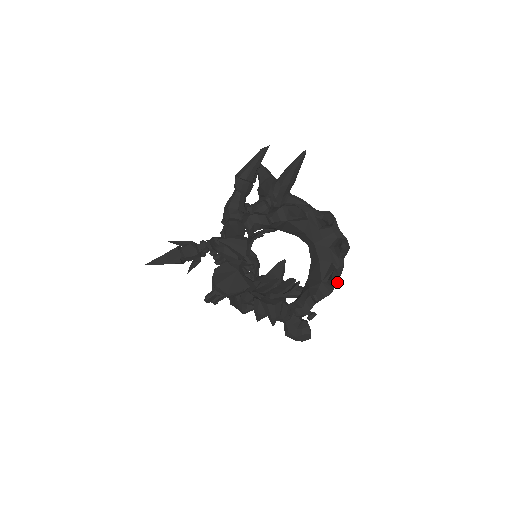
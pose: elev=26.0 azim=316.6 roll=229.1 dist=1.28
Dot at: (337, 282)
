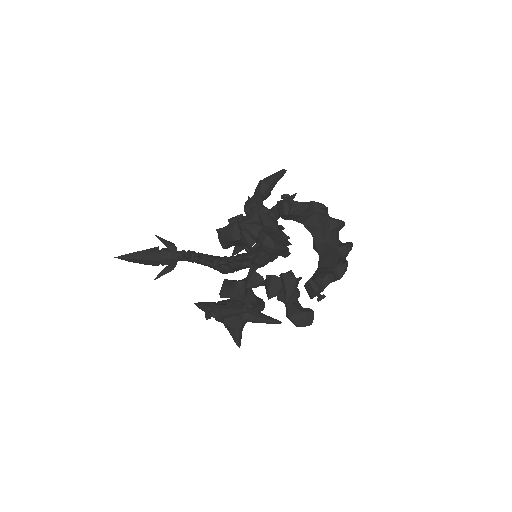
Dot at: (346, 270)
